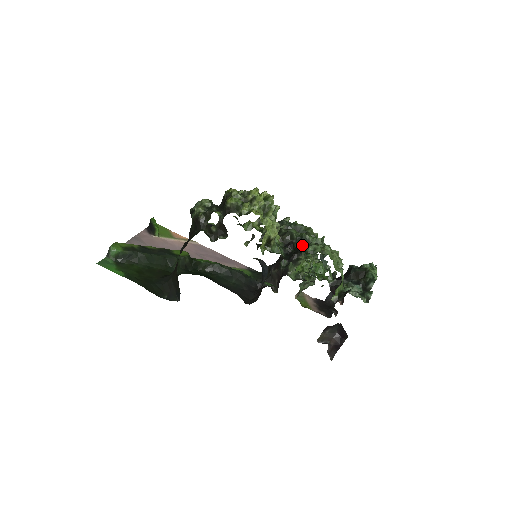
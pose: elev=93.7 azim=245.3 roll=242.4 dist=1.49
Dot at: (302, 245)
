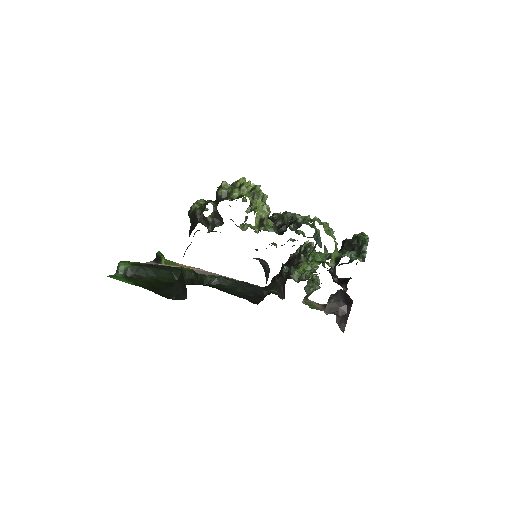
Dot at: occluded
